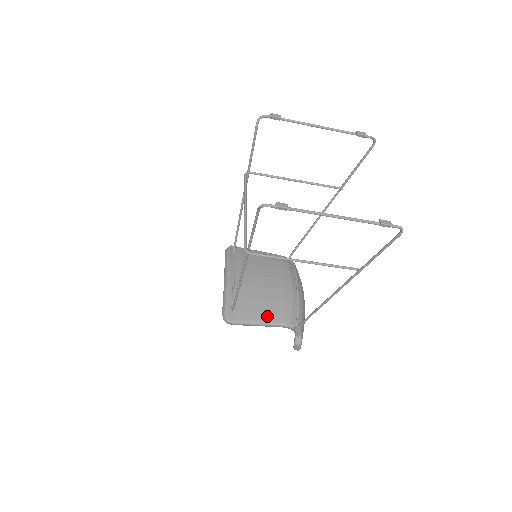
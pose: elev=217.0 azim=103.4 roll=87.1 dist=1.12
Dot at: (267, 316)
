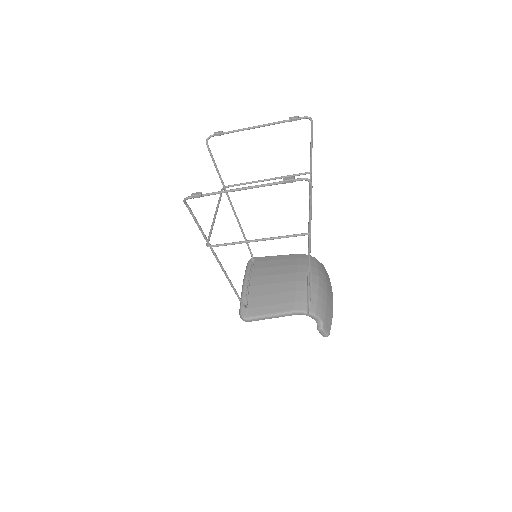
Dot at: (278, 307)
